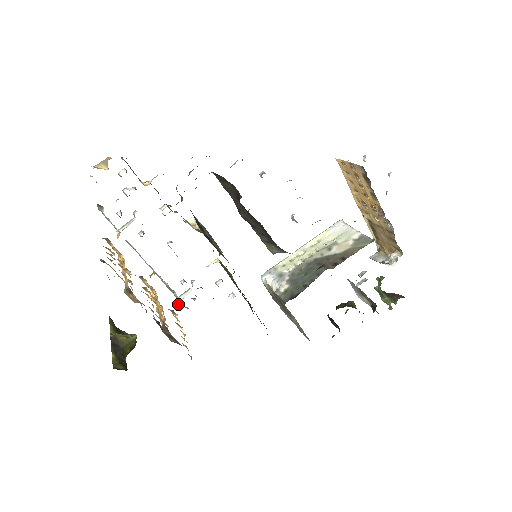
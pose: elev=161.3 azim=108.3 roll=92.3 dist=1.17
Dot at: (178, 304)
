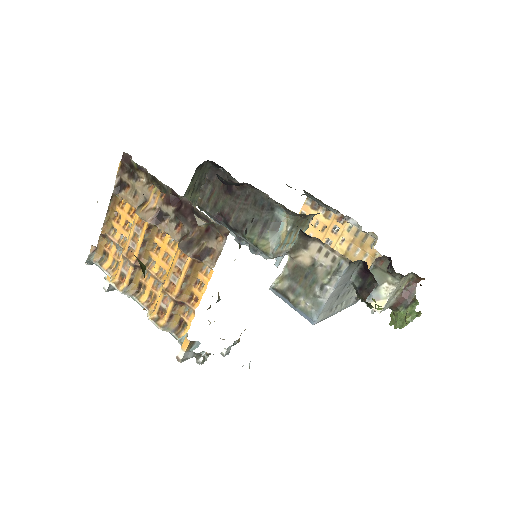
Dot at: occluded
